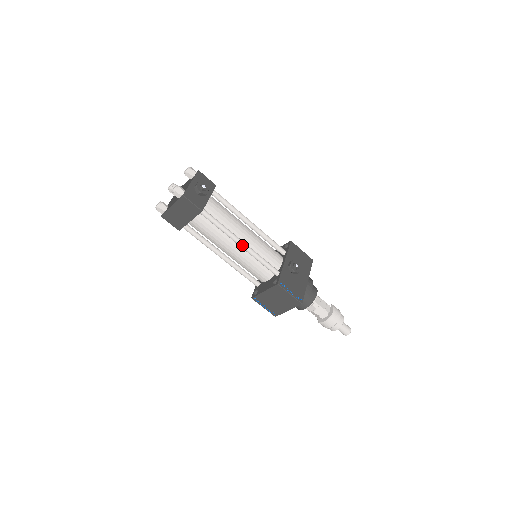
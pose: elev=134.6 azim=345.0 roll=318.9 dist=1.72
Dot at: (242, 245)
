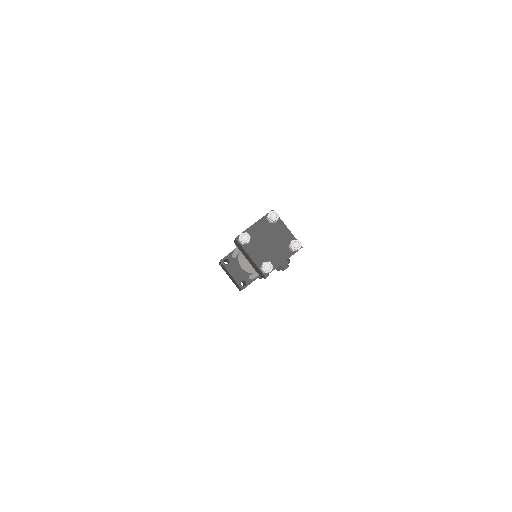
Dot at: (255, 276)
